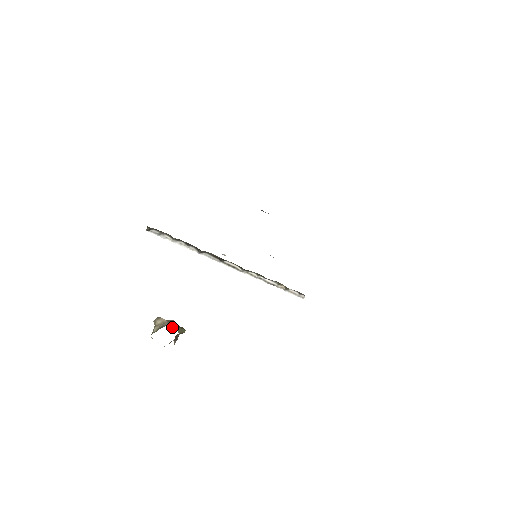
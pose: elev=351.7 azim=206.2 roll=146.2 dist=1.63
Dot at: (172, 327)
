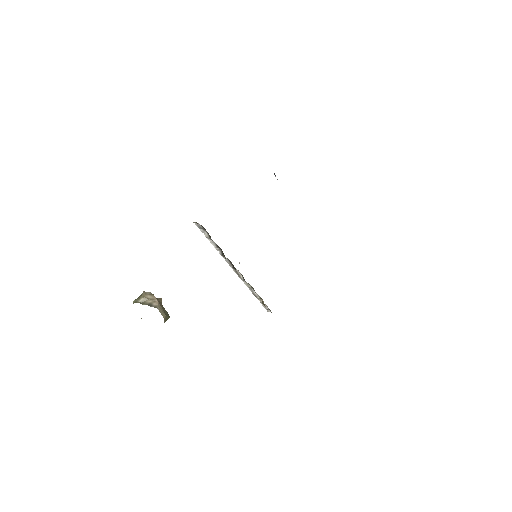
Dot at: (161, 313)
